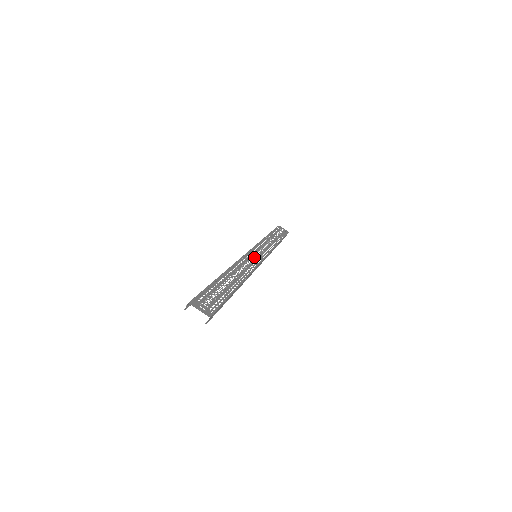
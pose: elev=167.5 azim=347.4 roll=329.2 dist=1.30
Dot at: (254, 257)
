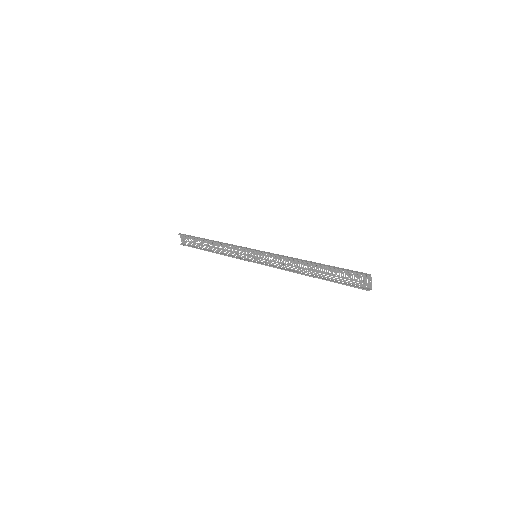
Dot at: occluded
